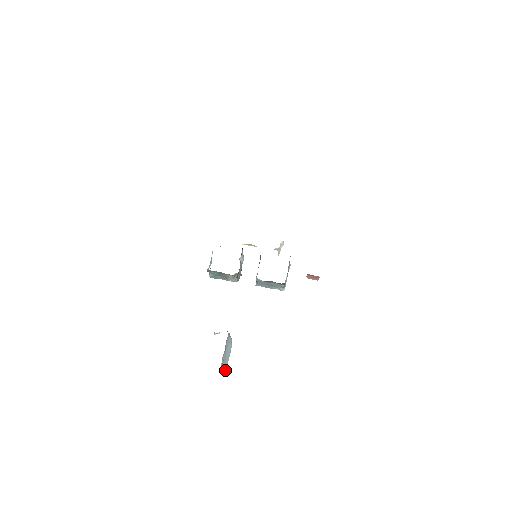
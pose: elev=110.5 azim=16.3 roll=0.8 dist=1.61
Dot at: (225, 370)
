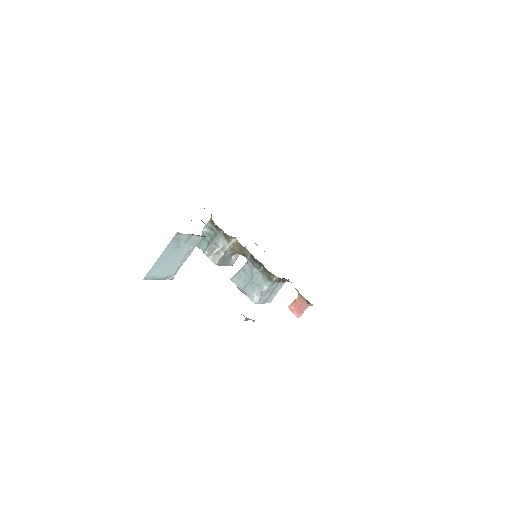
Dot at: (151, 271)
